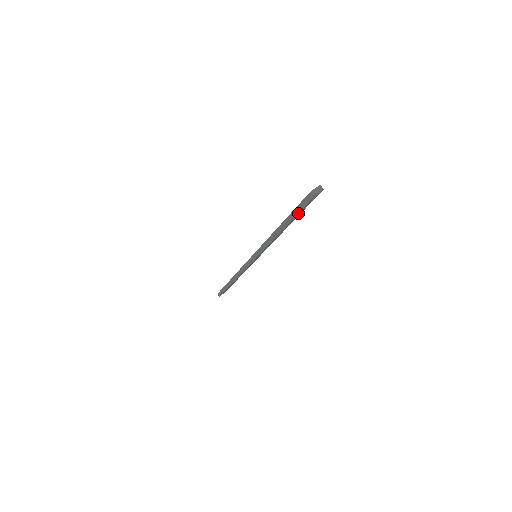
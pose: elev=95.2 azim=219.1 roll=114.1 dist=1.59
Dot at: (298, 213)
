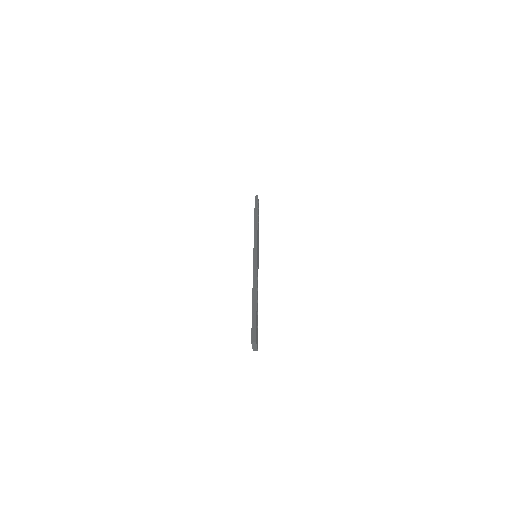
Dot at: (257, 325)
